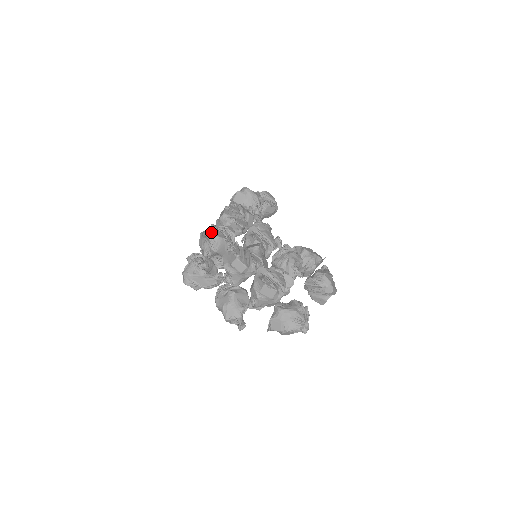
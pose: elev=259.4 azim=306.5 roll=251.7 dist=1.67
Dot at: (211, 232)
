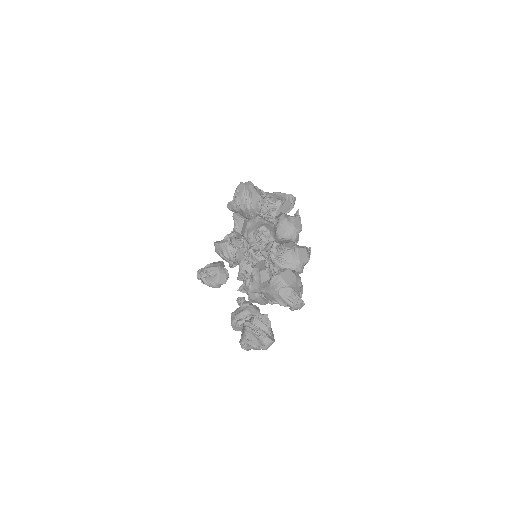
Dot at: (292, 195)
